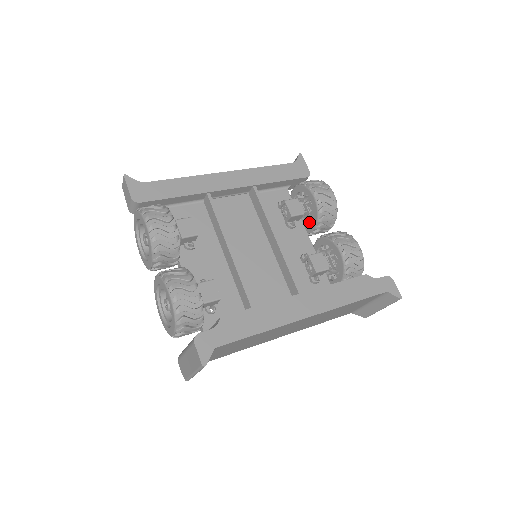
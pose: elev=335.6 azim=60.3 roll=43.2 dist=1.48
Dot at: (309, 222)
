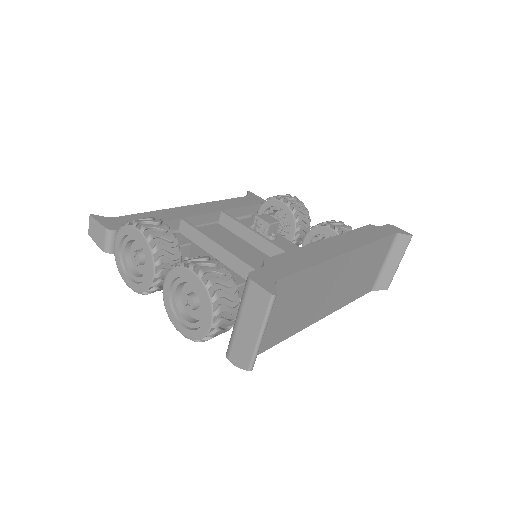
Dot at: (286, 232)
